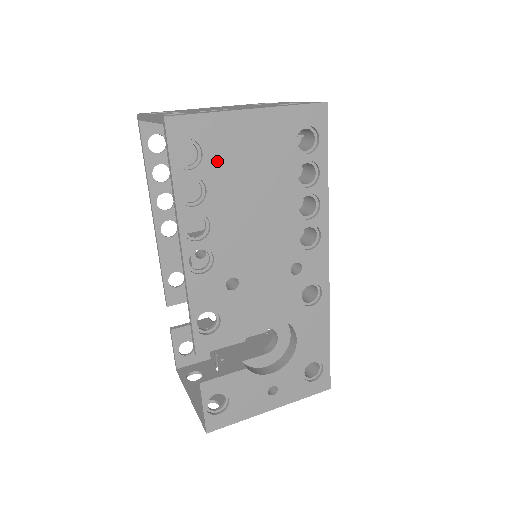
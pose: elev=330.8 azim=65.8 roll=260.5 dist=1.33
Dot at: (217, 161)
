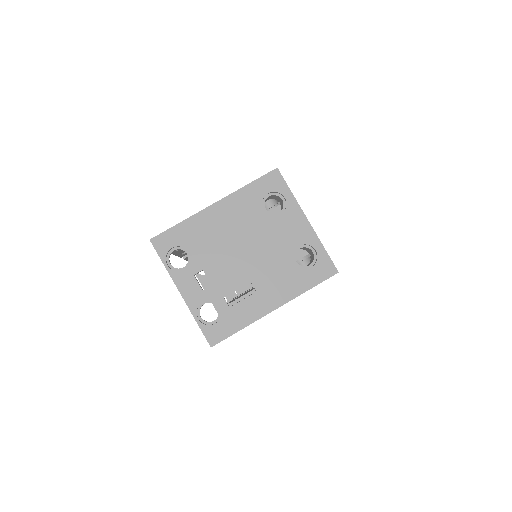
Dot at: occluded
